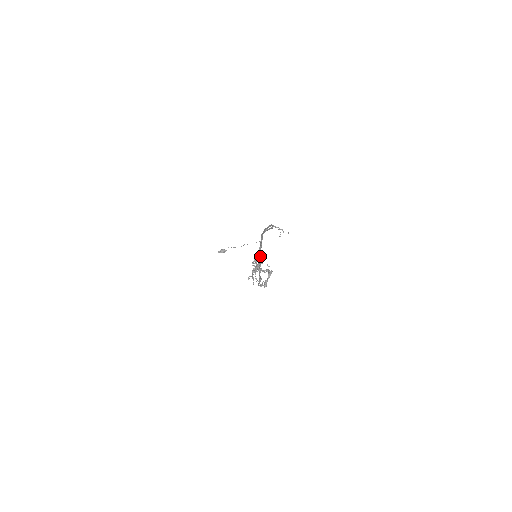
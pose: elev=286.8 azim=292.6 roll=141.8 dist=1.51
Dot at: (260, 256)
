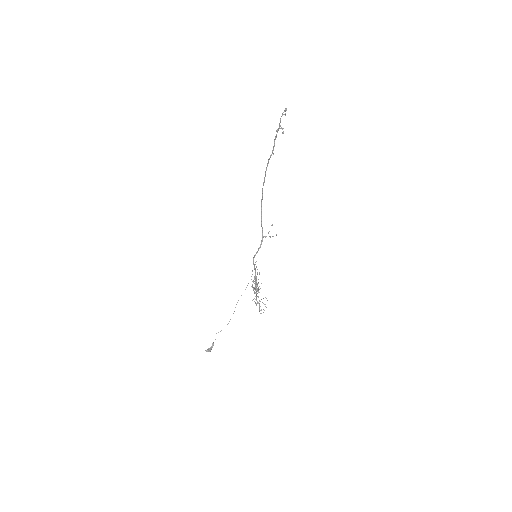
Dot at: (270, 155)
